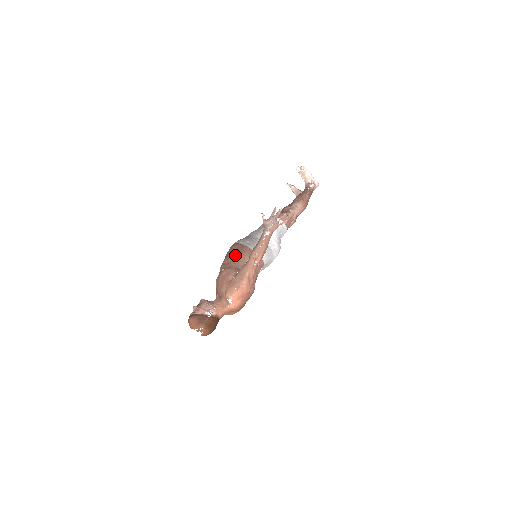
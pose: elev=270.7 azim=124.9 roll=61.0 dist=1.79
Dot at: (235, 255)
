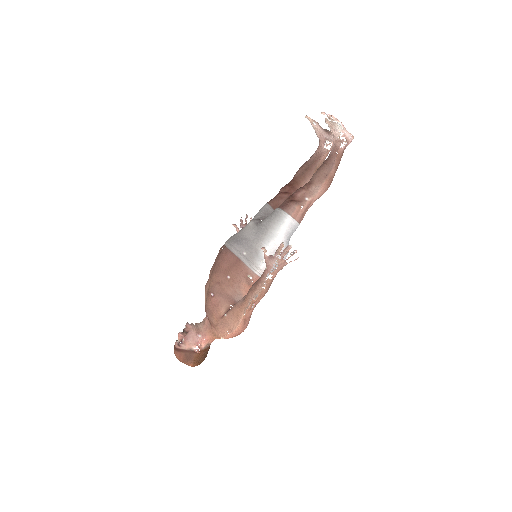
Dot at: (227, 273)
